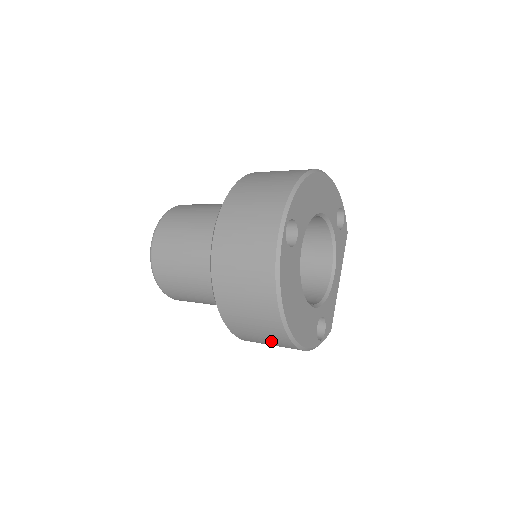
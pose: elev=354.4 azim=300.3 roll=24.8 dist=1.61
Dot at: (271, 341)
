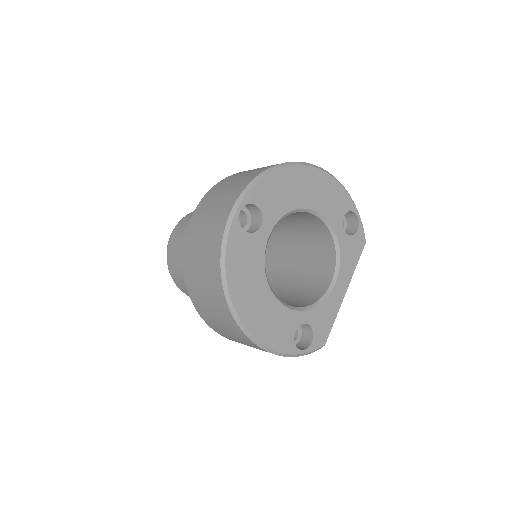
Dot at: (235, 336)
